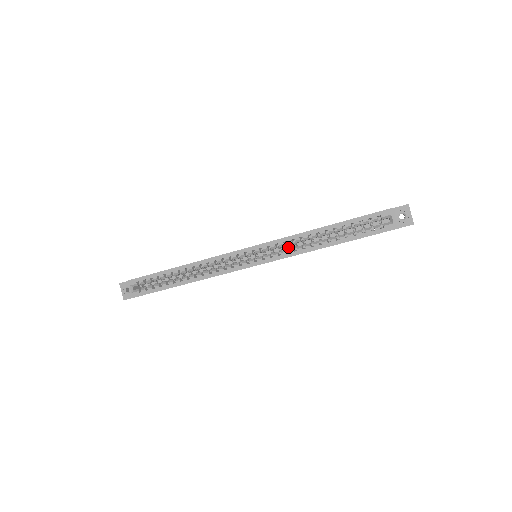
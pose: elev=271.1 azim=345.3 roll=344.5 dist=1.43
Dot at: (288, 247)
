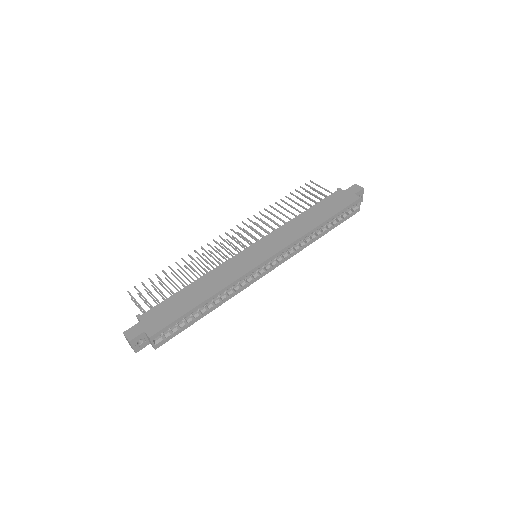
Dot at: occluded
